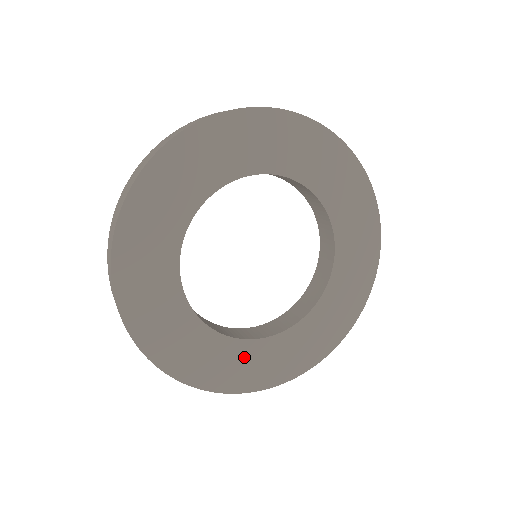
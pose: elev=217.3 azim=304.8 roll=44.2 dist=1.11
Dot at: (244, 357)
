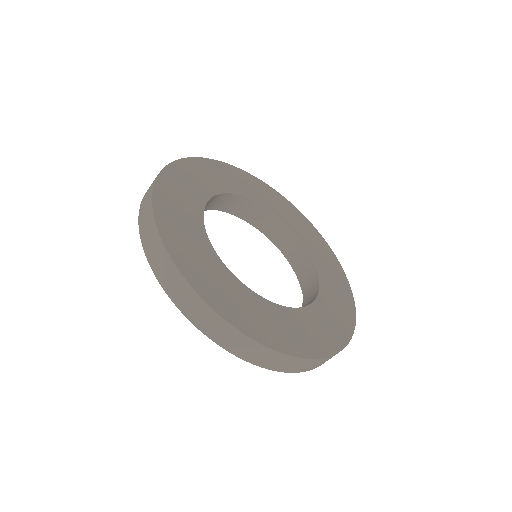
Dot at: (296, 323)
